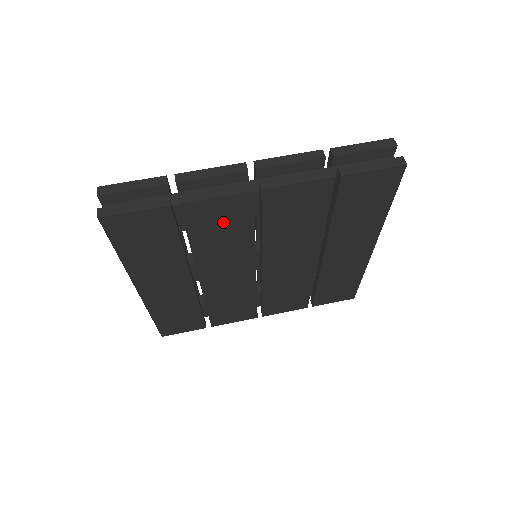
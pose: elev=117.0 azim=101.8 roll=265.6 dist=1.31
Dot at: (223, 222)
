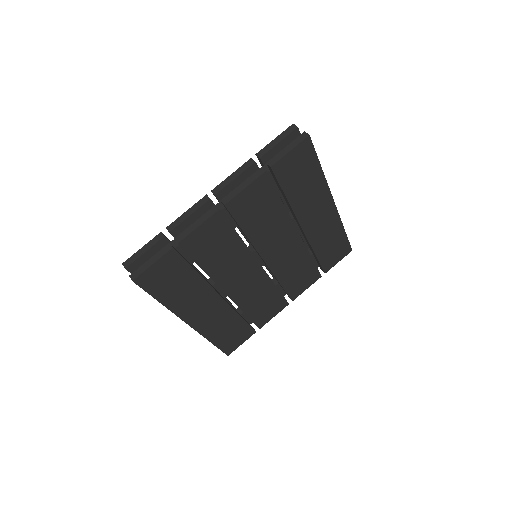
Dot at: (214, 241)
